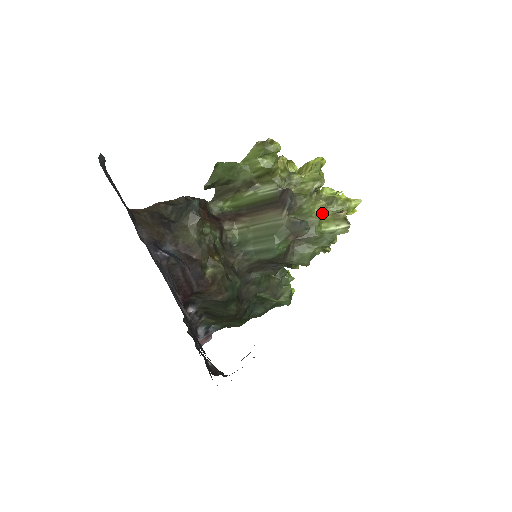
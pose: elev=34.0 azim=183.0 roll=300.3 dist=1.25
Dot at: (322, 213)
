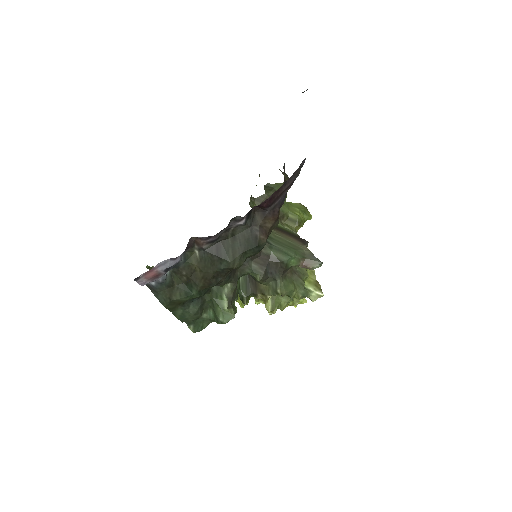
Dot at: (309, 275)
